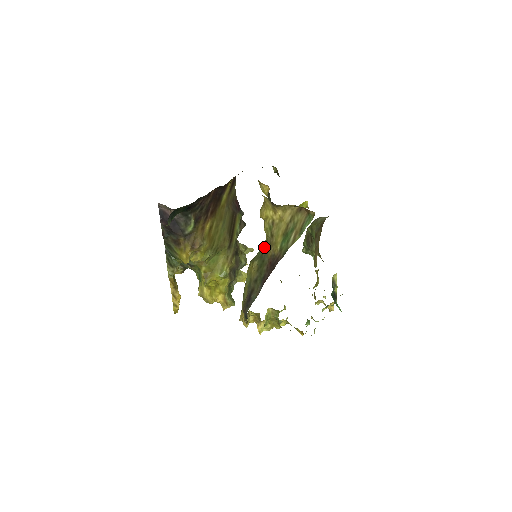
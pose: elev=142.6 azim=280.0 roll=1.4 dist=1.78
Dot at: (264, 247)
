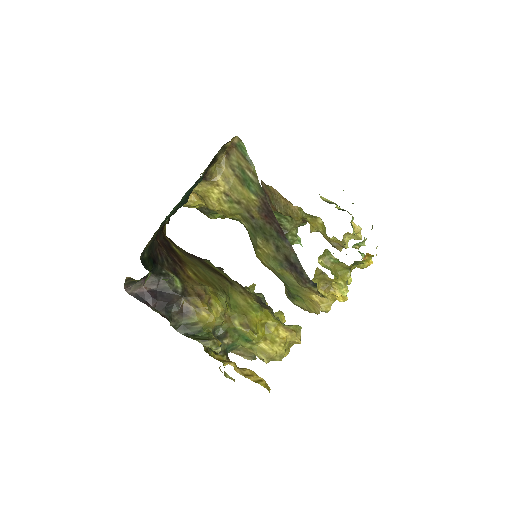
Dot at: (247, 224)
